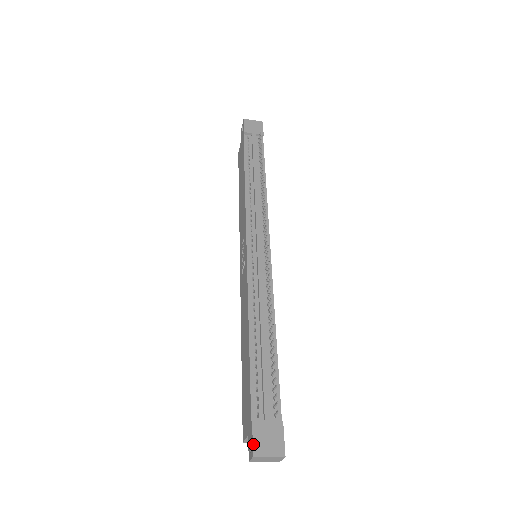
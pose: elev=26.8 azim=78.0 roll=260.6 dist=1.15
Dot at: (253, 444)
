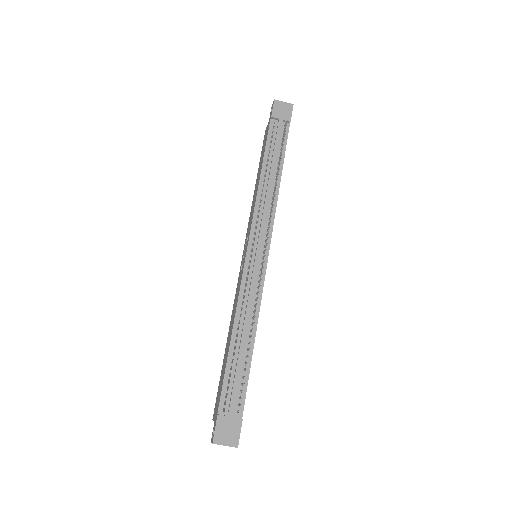
Dot at: (214, 434)
